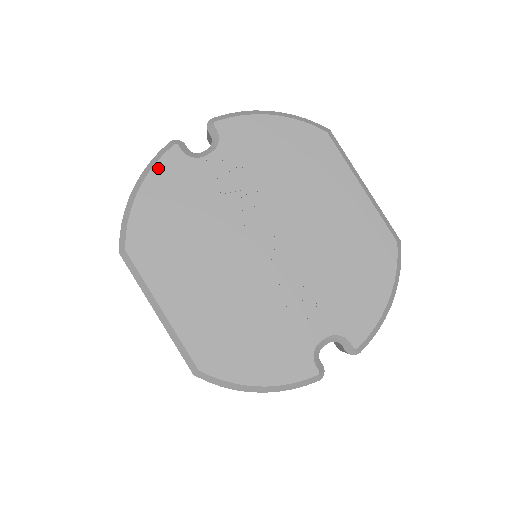
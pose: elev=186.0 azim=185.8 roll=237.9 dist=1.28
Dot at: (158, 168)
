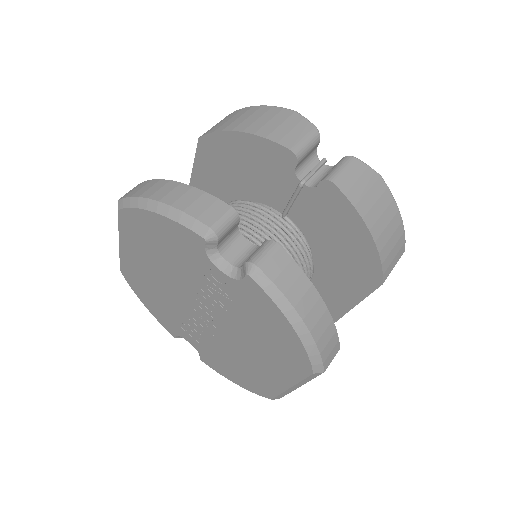
Dot at: (177, 226)
